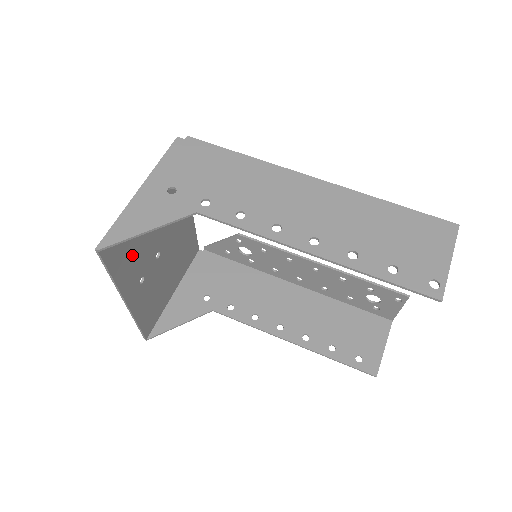
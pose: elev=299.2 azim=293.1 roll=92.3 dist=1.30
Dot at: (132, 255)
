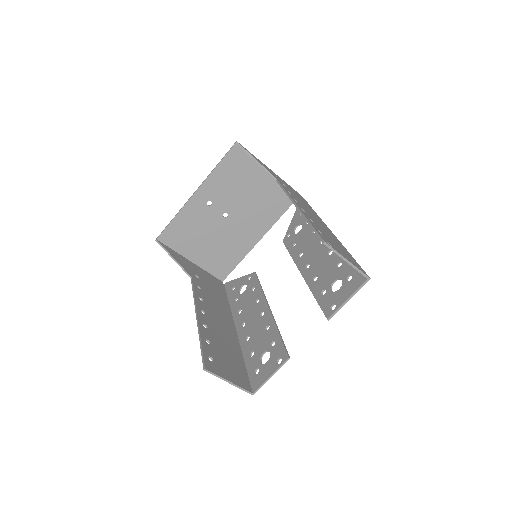
Dot at: (229, 181)
